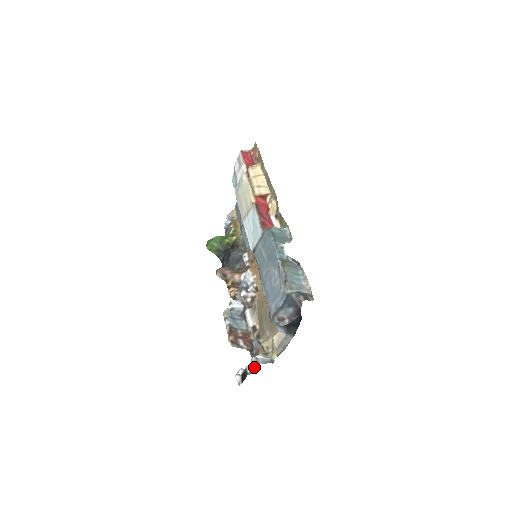
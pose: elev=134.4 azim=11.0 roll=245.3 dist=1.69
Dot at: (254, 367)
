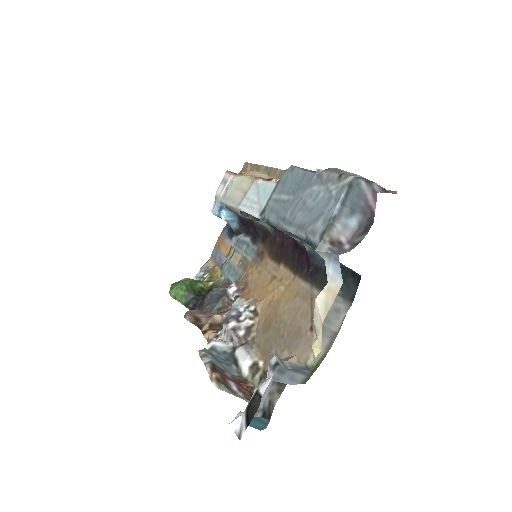
Dot at: (266, 407)
